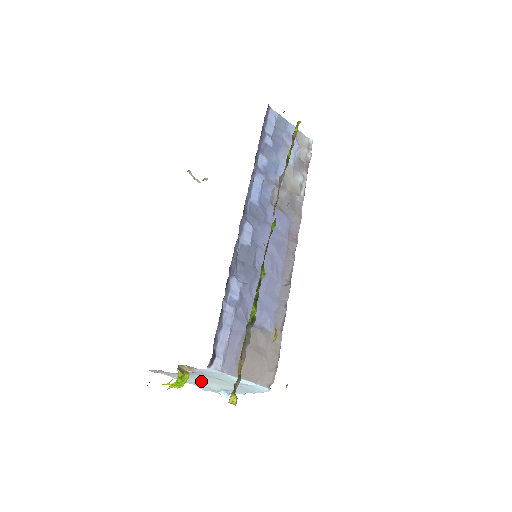
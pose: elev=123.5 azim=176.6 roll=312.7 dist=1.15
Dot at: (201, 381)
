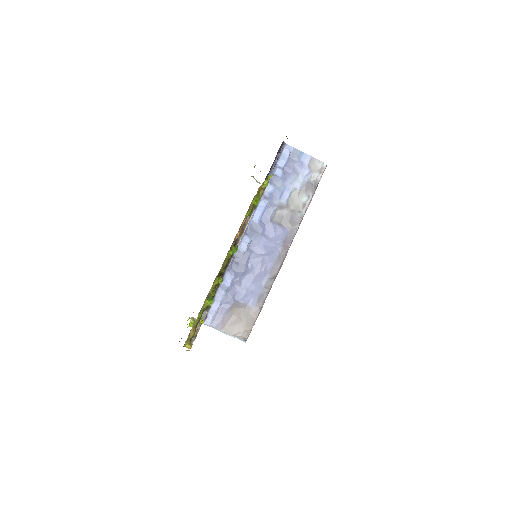
Dot at: occluded
